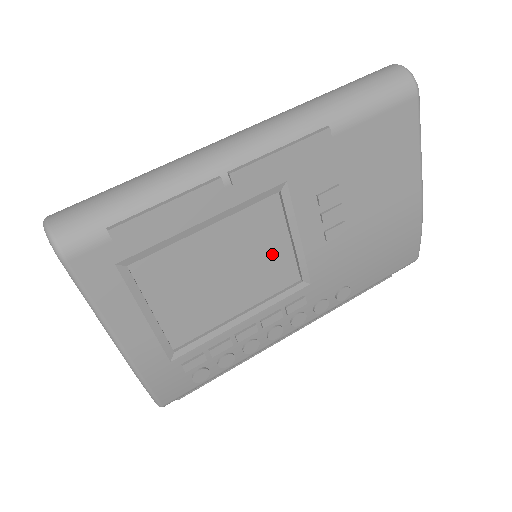
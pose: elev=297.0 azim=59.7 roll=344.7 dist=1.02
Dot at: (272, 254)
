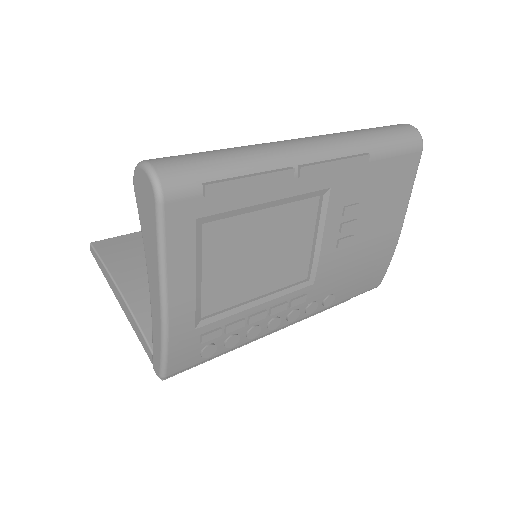
Dot at: (297, 249)
